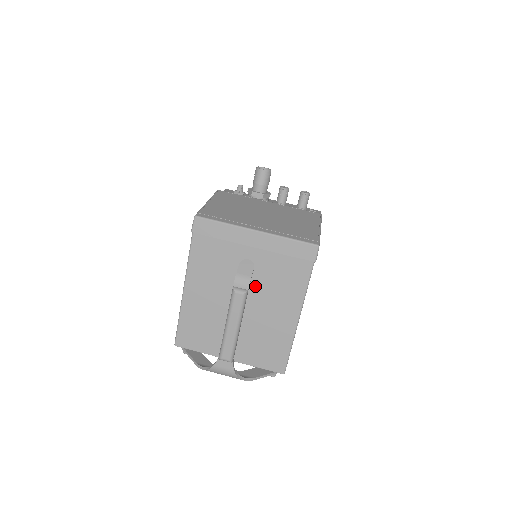
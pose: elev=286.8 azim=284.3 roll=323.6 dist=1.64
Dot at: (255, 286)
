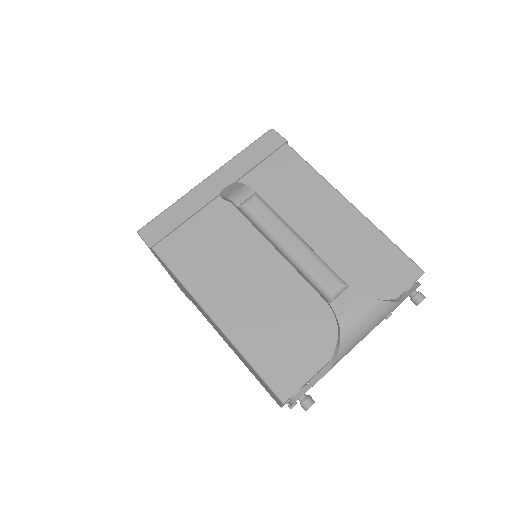
Dot at: occluded
